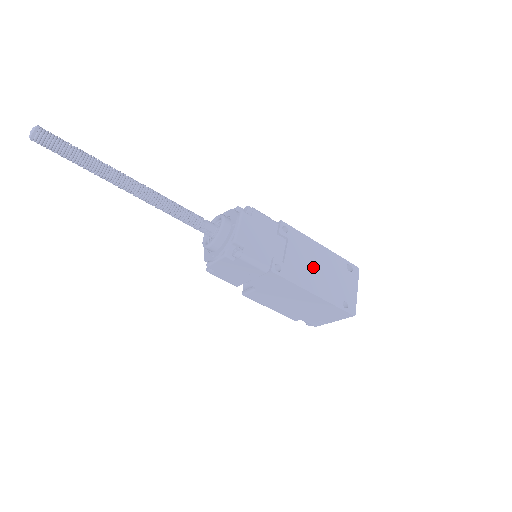
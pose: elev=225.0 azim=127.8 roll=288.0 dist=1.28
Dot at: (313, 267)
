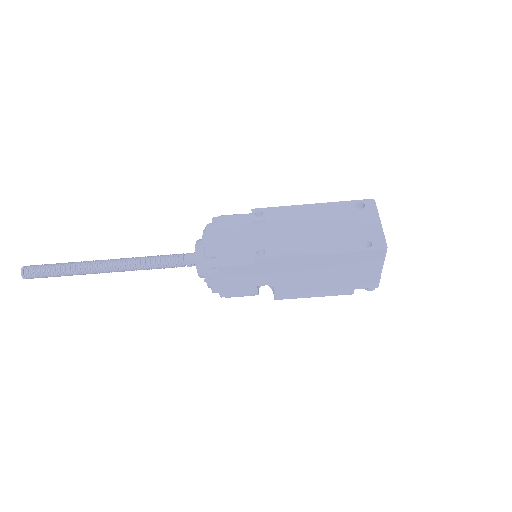
Dot at: (307, 230)
